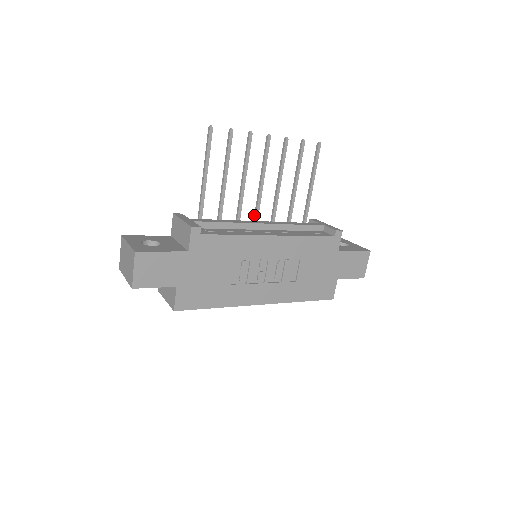
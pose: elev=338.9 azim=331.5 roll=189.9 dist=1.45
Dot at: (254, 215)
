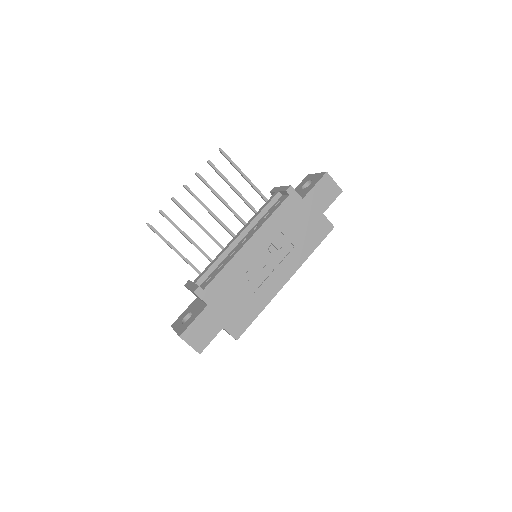
Dot at: (230, 234)
